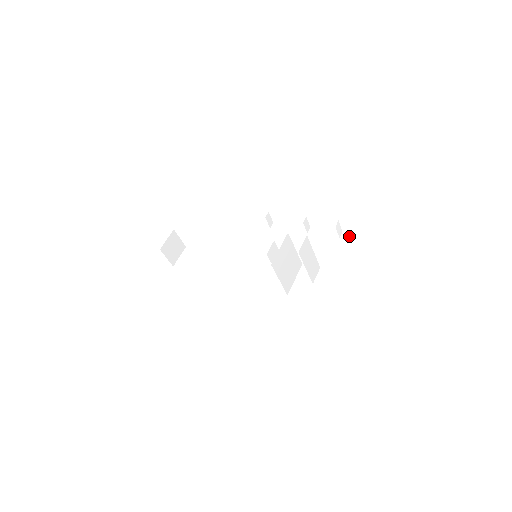
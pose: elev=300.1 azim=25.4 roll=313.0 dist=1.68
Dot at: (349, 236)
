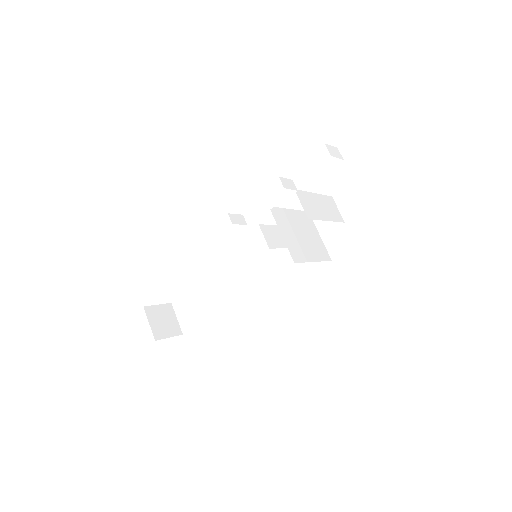
Dot at: (353, 146)
